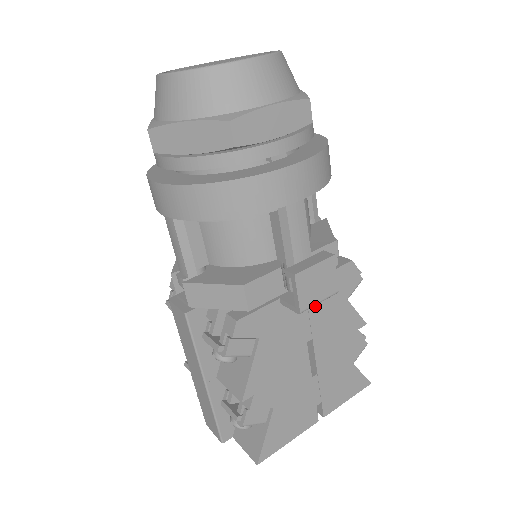
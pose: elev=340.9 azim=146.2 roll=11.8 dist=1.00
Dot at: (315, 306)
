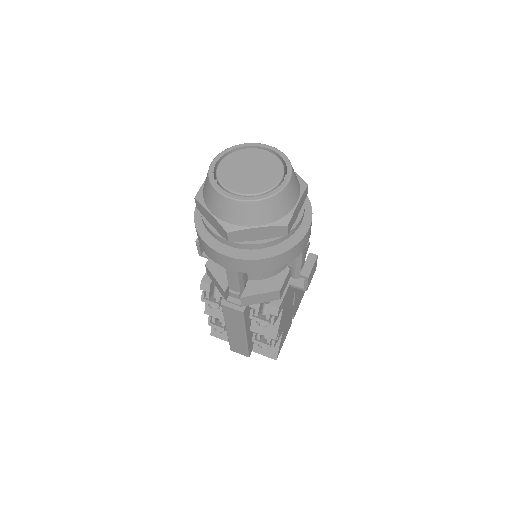
Dot at: occluded
